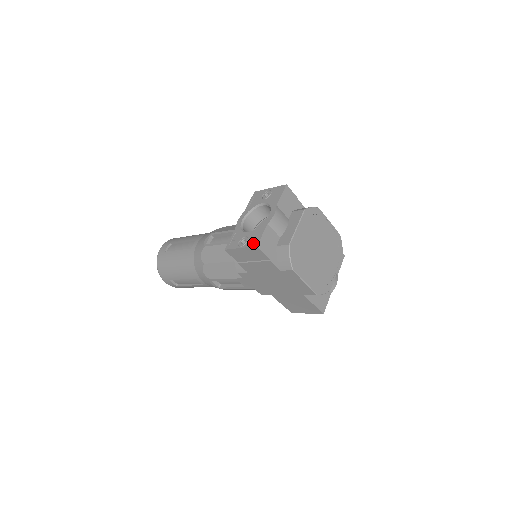
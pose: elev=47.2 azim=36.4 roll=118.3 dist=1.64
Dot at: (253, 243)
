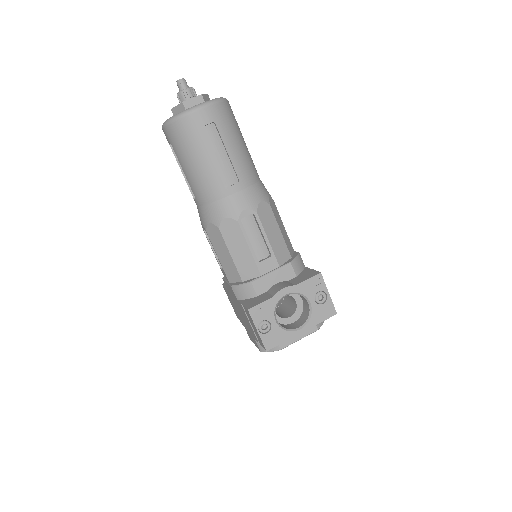
Dot at: (268, 344)
